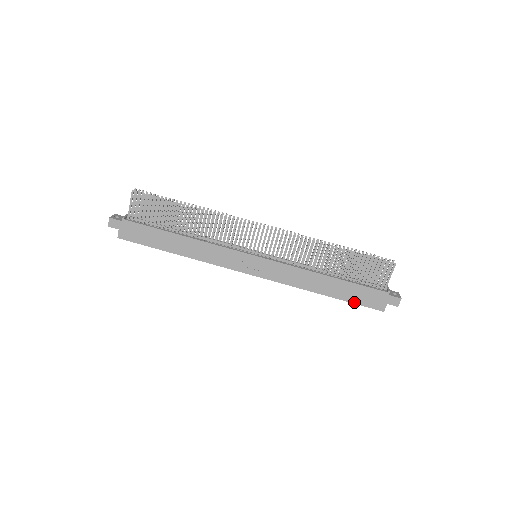
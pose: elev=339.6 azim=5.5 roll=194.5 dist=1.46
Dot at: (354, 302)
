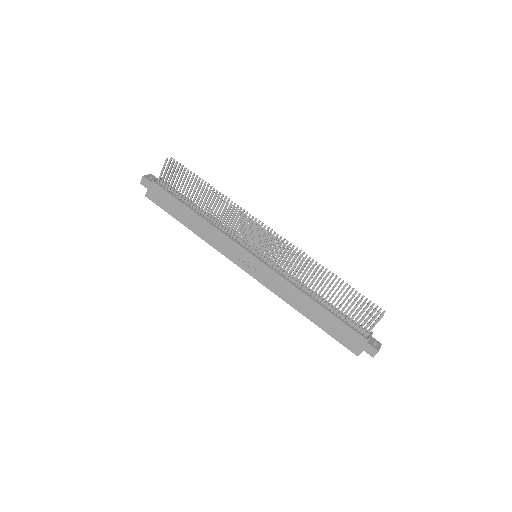
Dot at: (332, 335)
